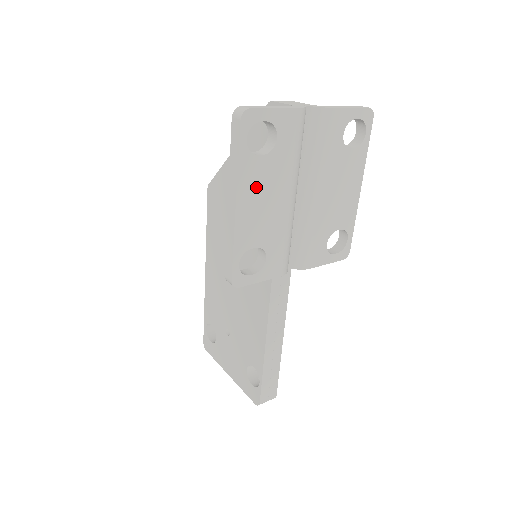
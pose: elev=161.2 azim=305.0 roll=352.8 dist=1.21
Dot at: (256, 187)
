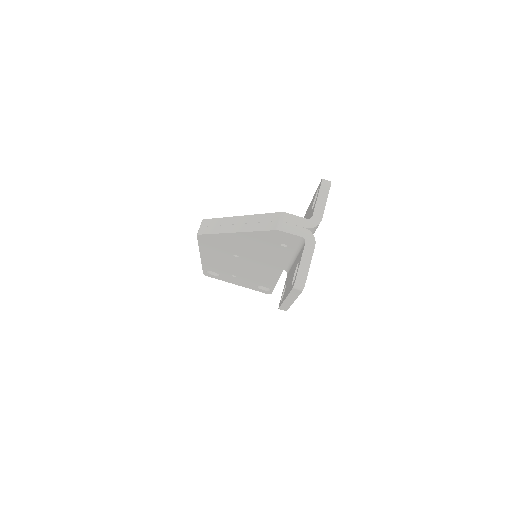
Dot at: occluded
